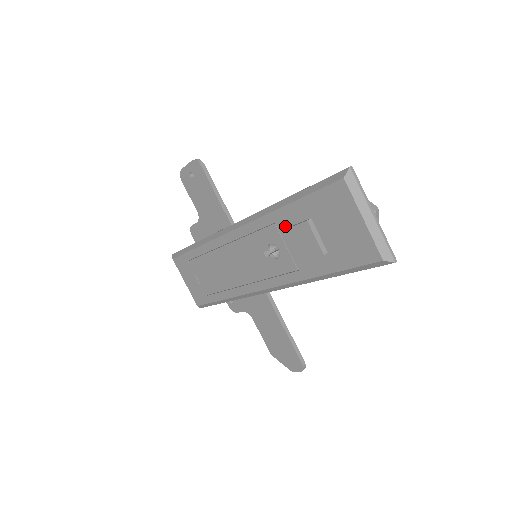
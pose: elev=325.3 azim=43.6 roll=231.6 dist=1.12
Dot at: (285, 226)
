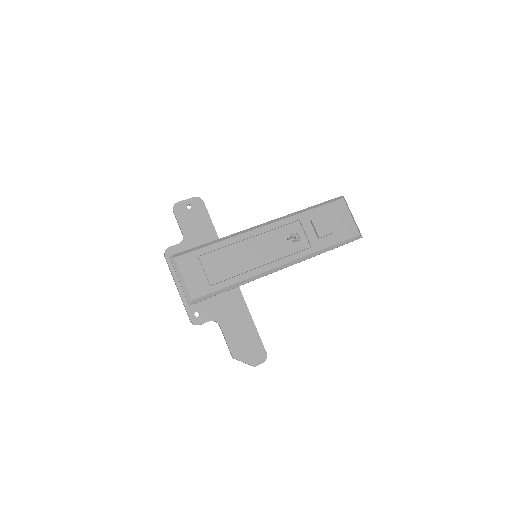
Dot at: (306, 221)
